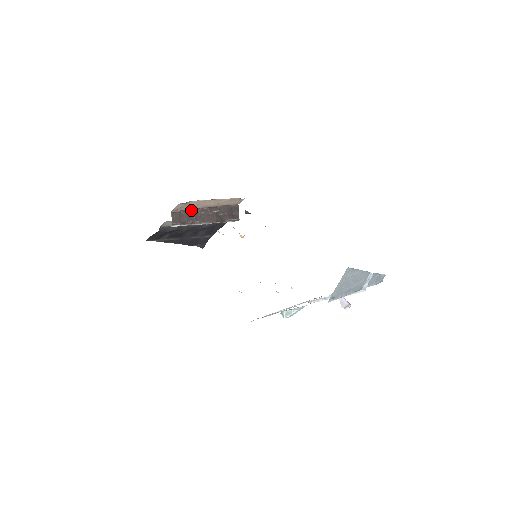
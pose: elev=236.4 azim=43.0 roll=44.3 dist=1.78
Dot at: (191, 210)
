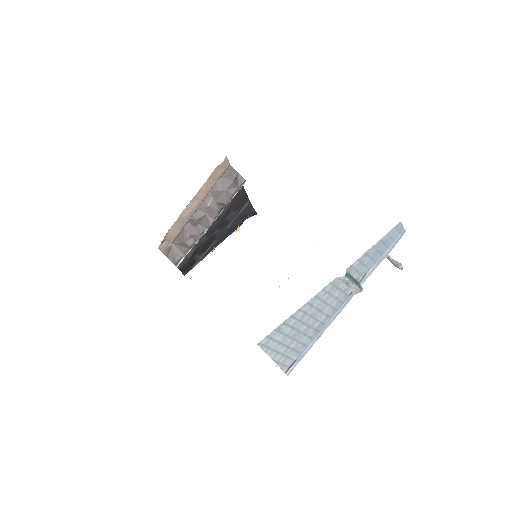
Dot at: (182, 231)
